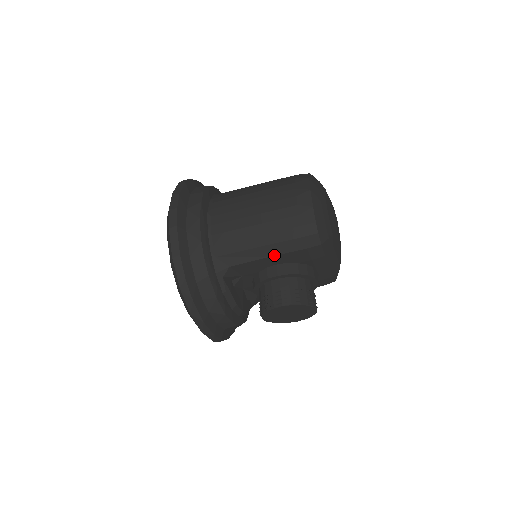
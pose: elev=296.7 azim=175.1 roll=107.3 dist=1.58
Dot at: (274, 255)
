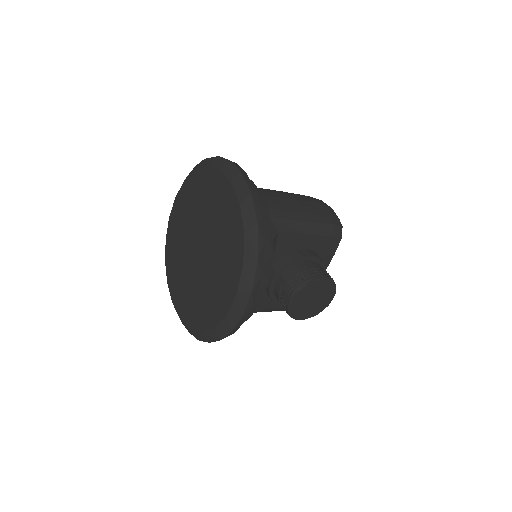
Dot at: (312, 234)
